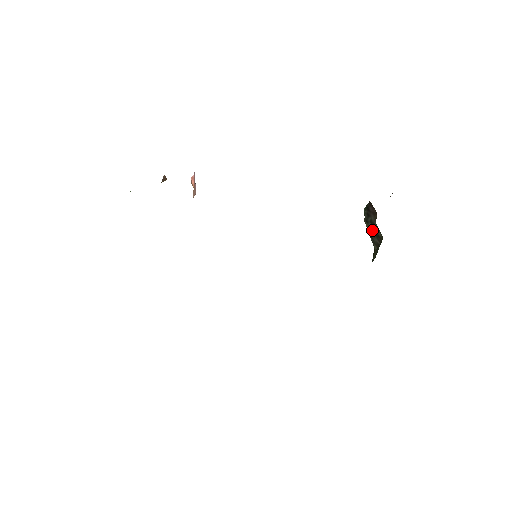
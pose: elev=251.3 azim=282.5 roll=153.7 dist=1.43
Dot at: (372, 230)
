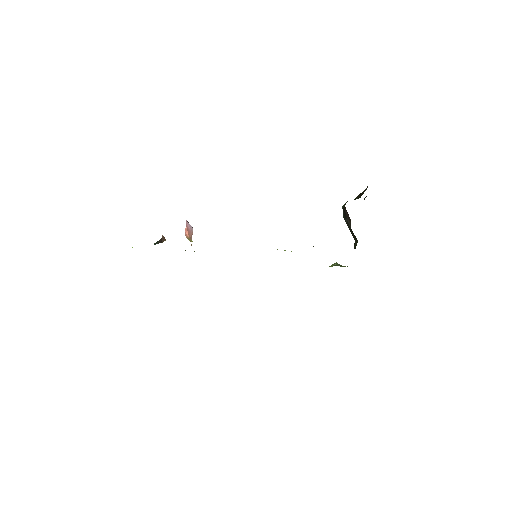
Dot at: (350, 229)
